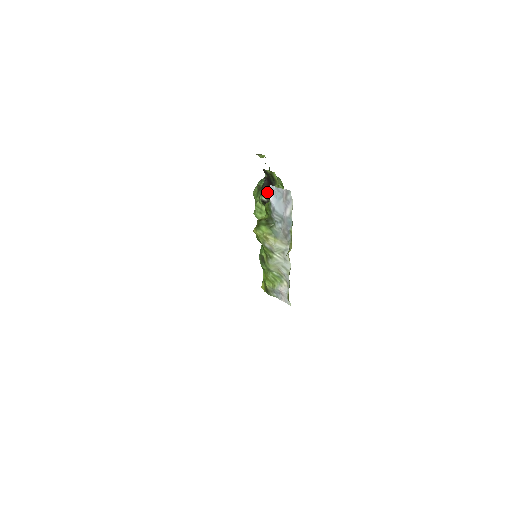
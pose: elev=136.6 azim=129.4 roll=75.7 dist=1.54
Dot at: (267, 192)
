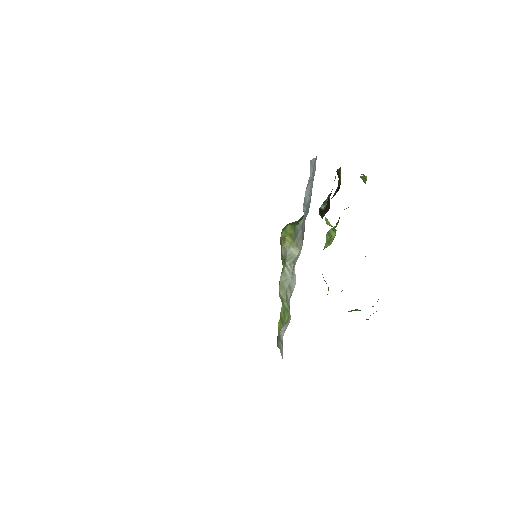
Dot at: (328, 197)
